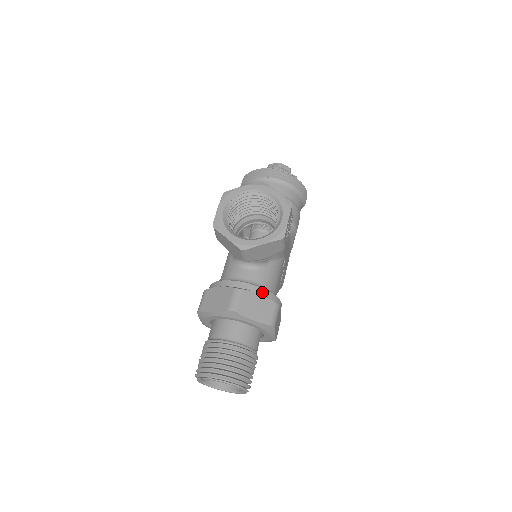
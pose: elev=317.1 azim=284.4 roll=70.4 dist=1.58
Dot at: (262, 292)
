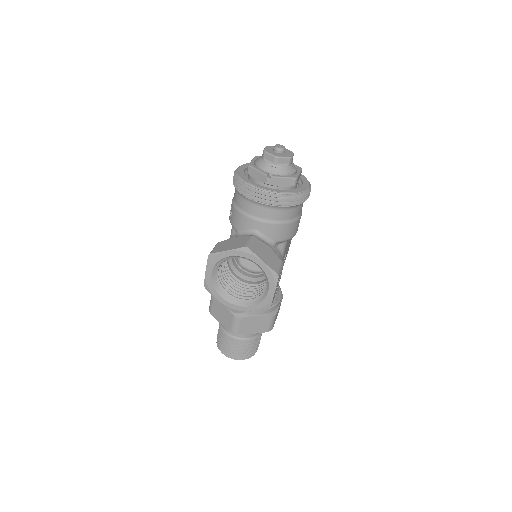
Dot at: (259, 313)
